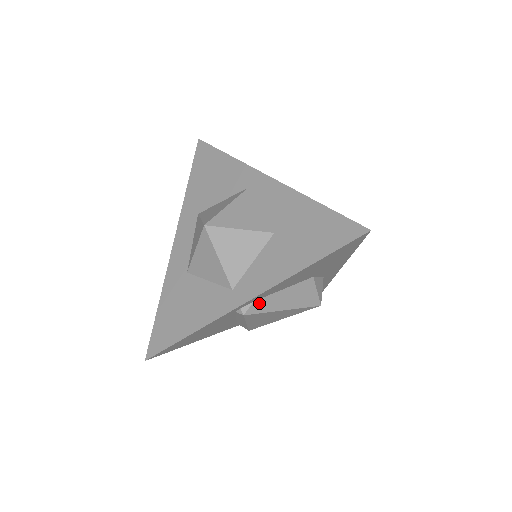
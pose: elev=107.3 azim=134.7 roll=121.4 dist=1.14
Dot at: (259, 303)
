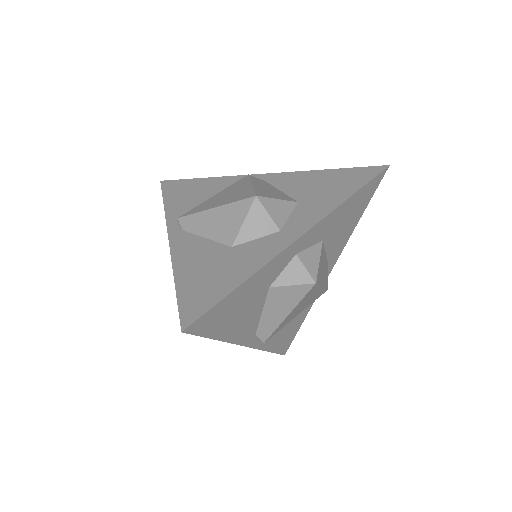
Dot at: (261, 332)
